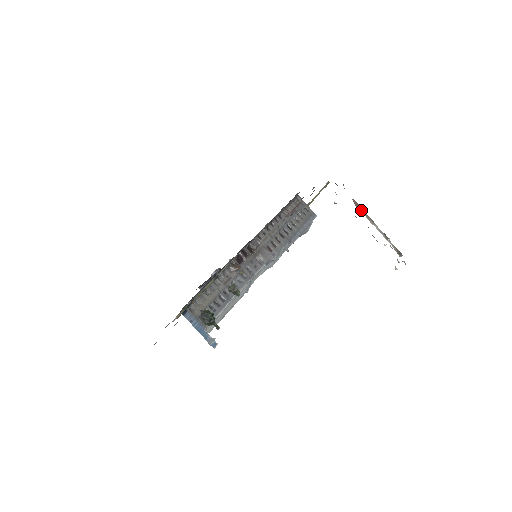
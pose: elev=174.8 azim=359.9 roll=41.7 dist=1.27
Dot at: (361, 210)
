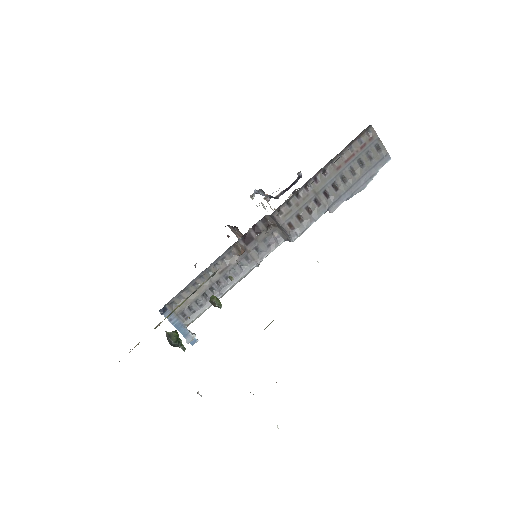
Dot at: occluded
